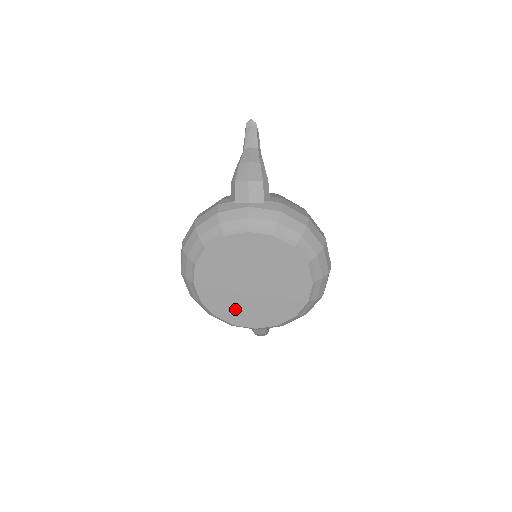
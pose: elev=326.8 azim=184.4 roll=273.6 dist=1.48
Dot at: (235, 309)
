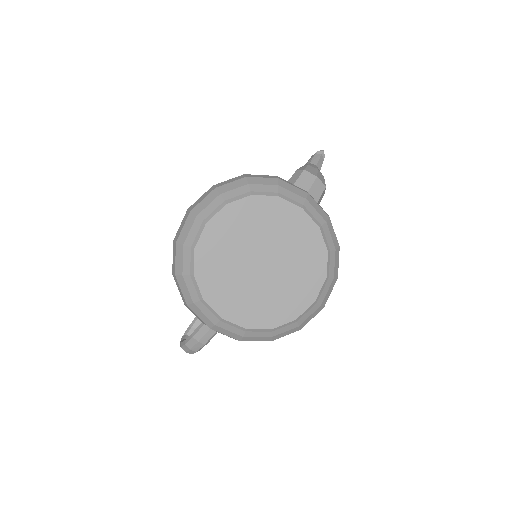
Dot at: (221, 280)
